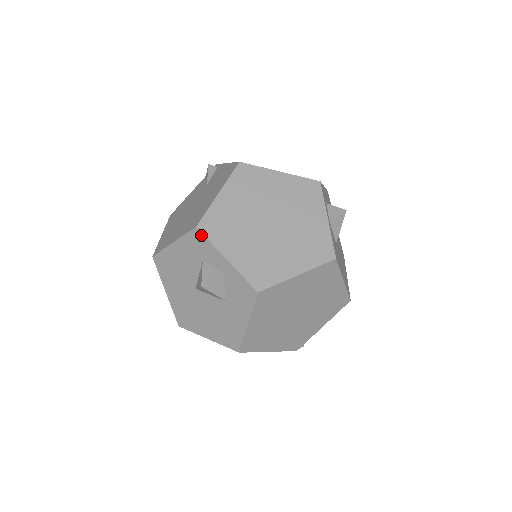
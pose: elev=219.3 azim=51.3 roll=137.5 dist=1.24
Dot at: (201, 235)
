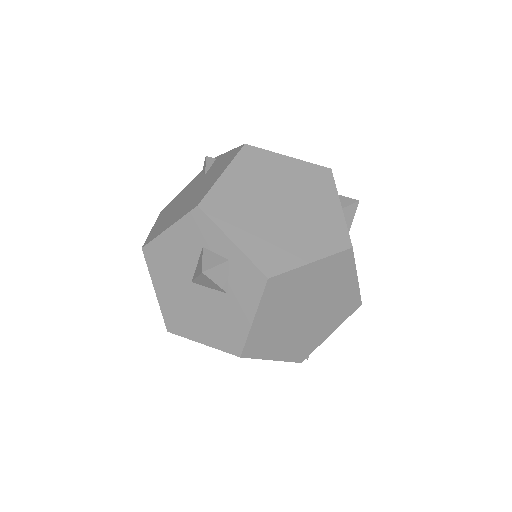
Dot at: (203, 215)
